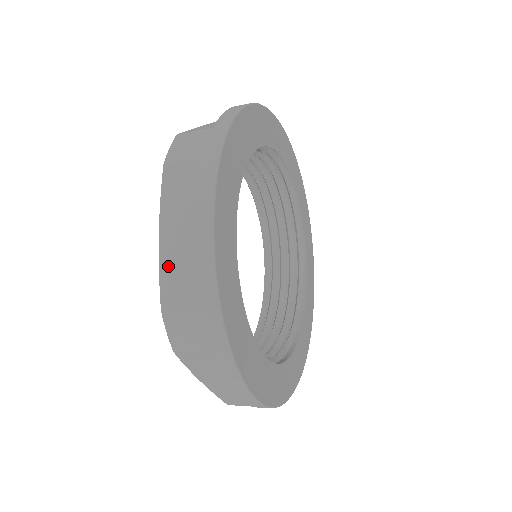
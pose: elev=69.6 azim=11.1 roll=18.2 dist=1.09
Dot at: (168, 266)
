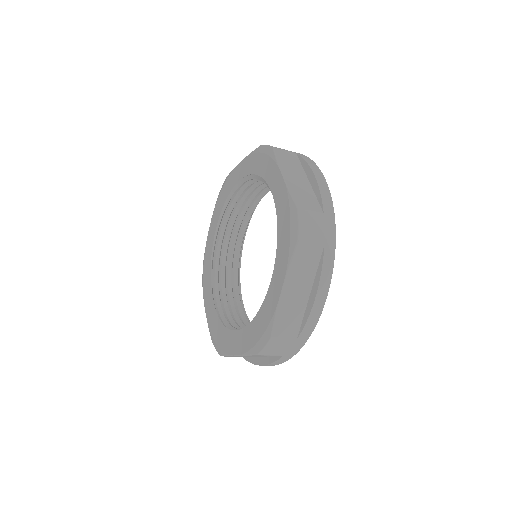
Dot at: (294, 189)
